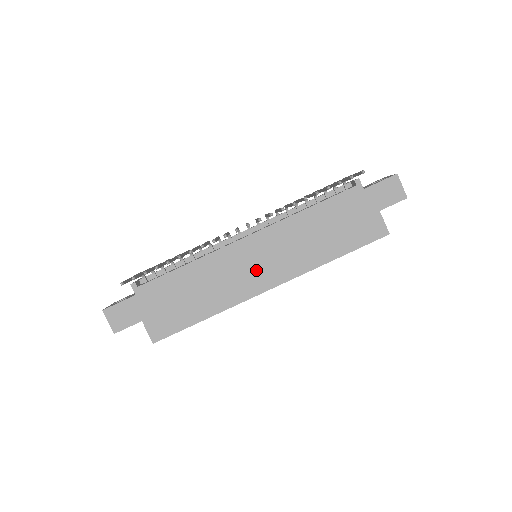
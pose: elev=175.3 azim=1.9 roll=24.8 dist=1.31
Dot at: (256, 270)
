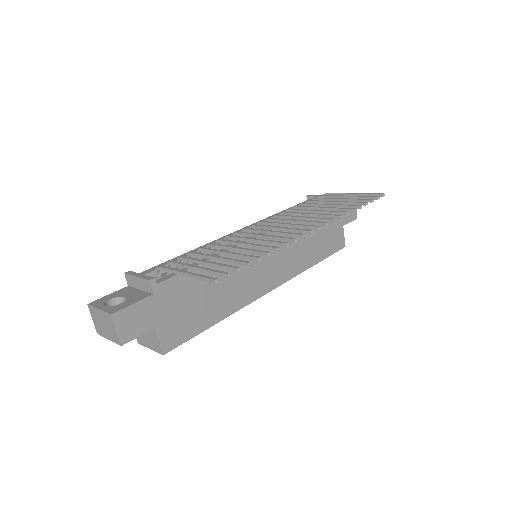
Dot at: (264, 271)
